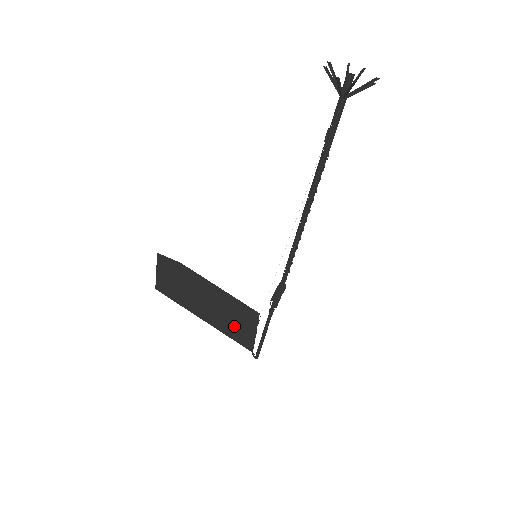
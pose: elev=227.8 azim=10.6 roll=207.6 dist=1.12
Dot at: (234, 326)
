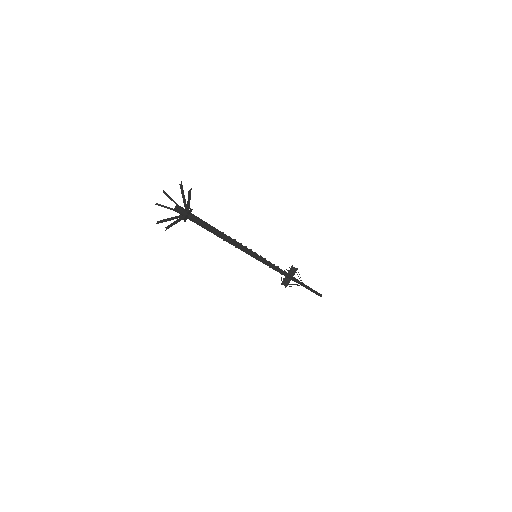
Dot at: occluded
